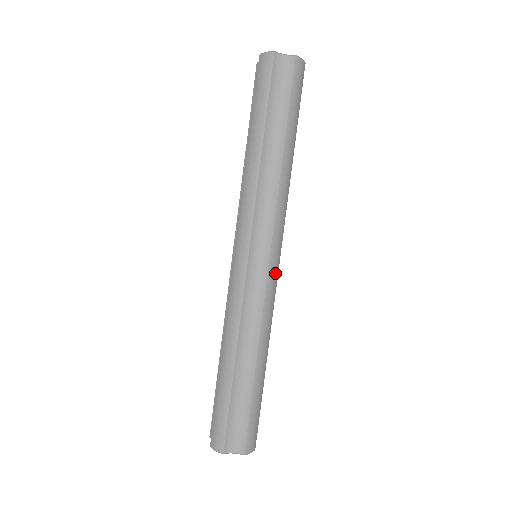
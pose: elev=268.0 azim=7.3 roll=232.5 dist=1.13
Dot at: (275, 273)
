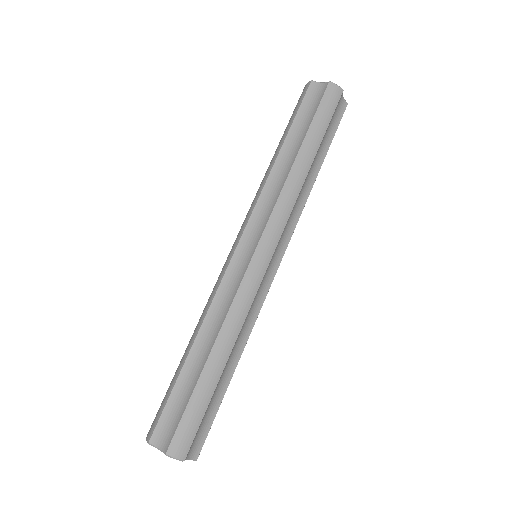
Dot at: (260, 268)
